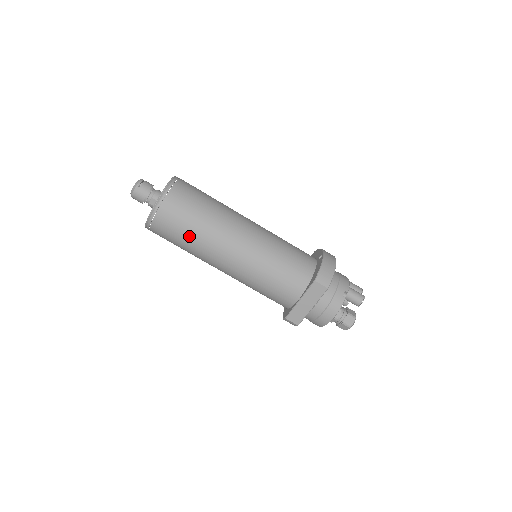
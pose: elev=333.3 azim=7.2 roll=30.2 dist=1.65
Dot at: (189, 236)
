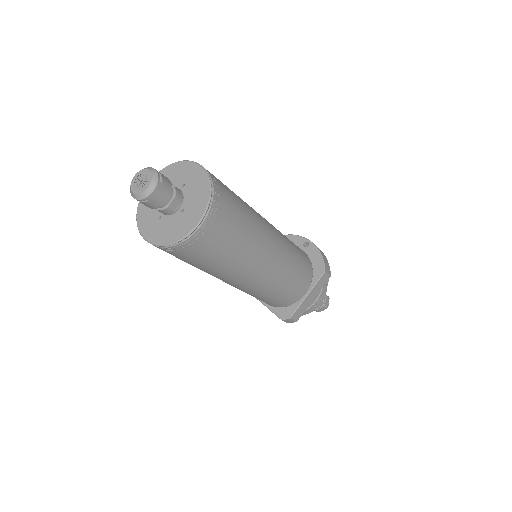
Dot at: (234, 249)
